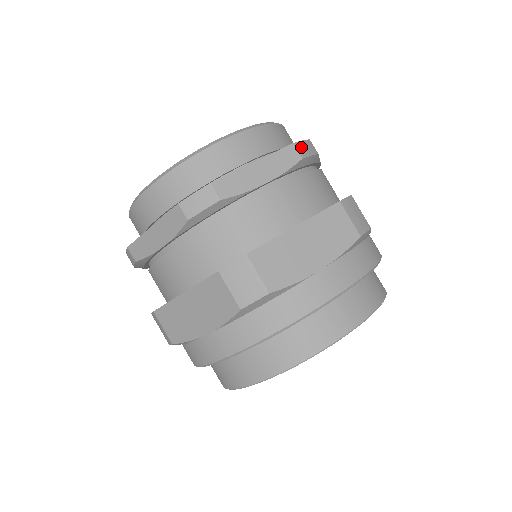
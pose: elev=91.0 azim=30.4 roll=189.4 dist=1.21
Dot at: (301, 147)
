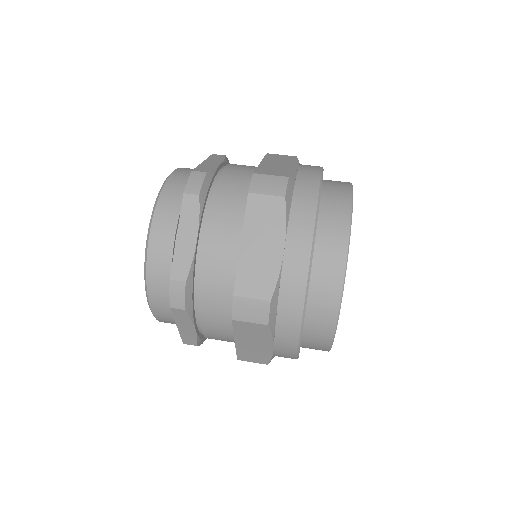
Dot at: occluded
